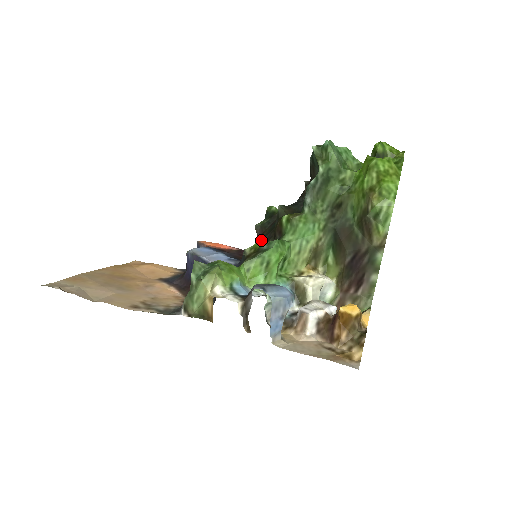
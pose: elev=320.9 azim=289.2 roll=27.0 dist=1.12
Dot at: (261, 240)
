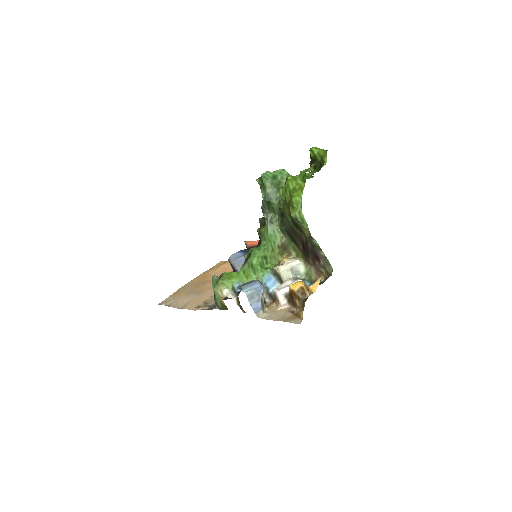
Dot at: (258, 244)
